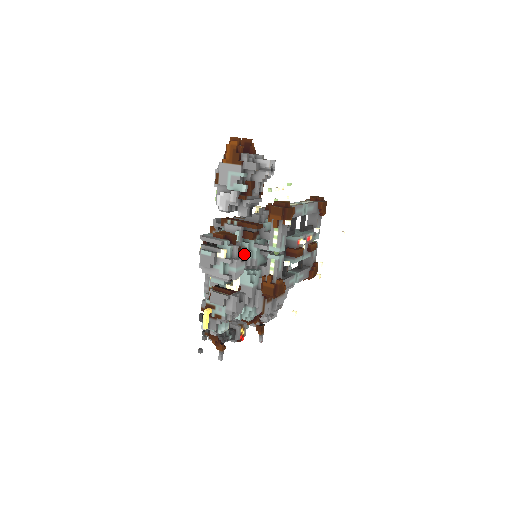
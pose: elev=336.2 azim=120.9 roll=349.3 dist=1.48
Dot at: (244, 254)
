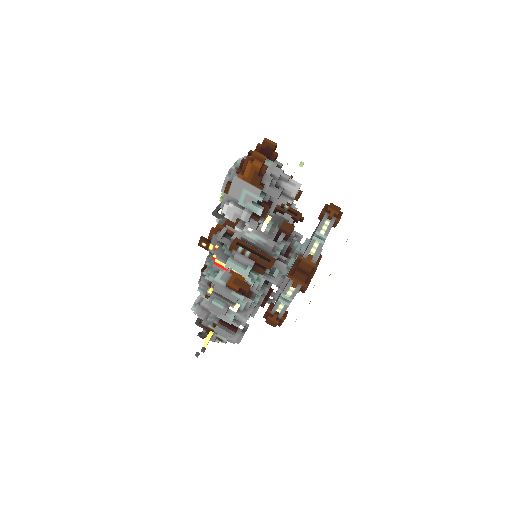
Dot at: occluded
